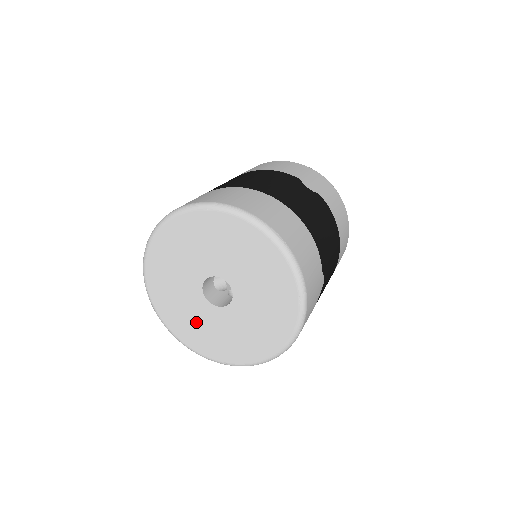
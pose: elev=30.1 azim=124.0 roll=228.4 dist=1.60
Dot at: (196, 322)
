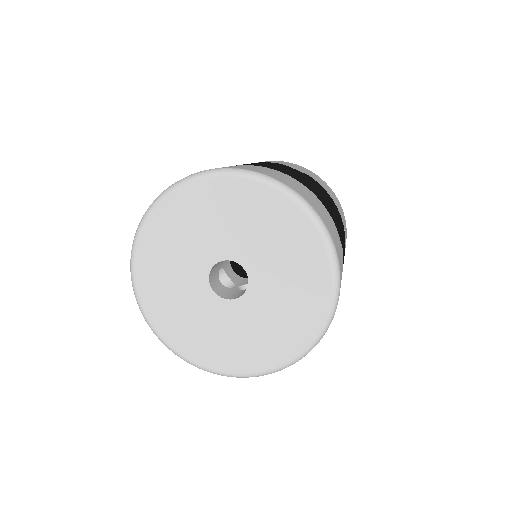
Dot at: (208, 330)
